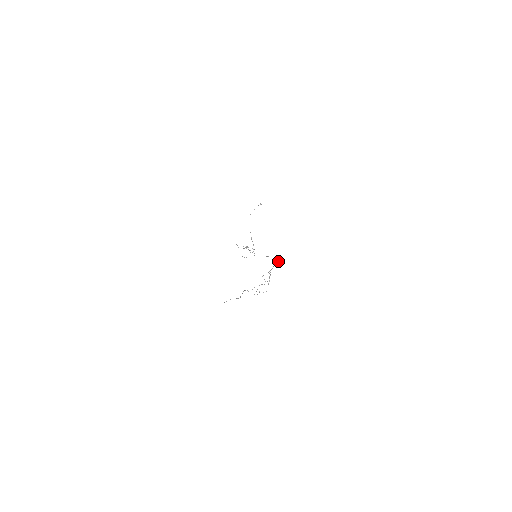
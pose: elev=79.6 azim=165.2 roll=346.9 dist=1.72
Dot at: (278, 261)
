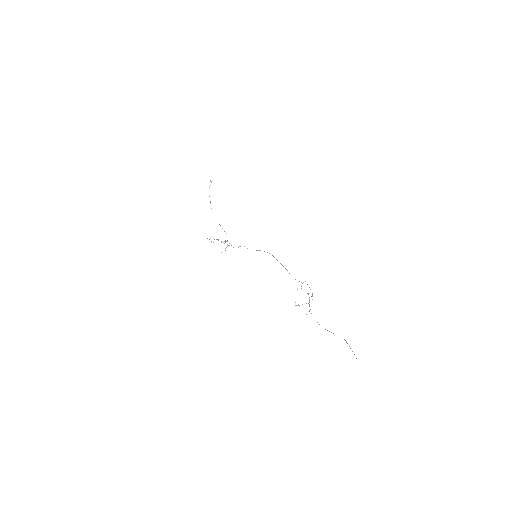
Dot at: occluded
